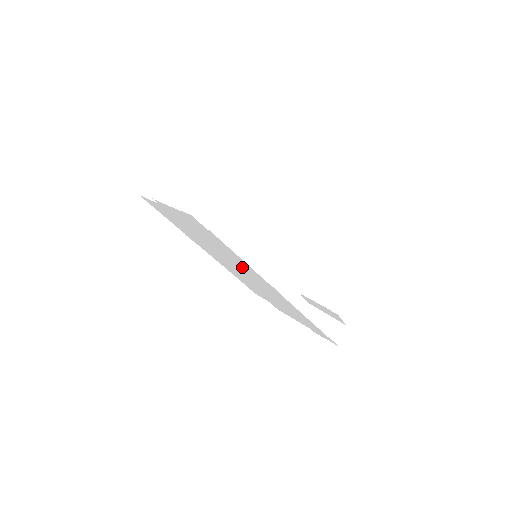
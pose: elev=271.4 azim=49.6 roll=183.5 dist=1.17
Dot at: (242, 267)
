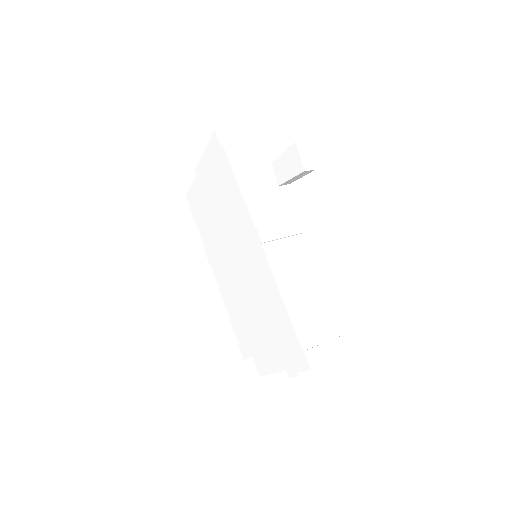
Dot at: (237, 228)
